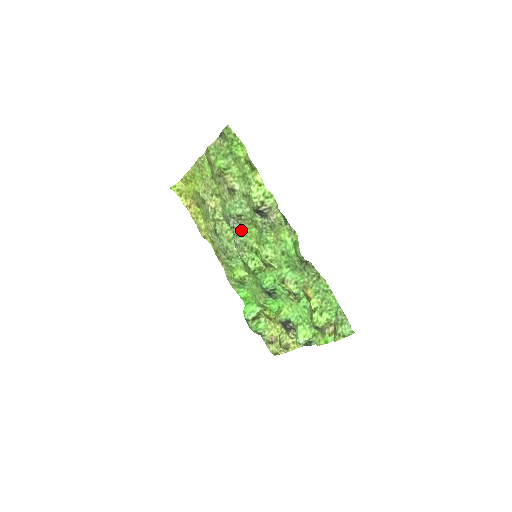
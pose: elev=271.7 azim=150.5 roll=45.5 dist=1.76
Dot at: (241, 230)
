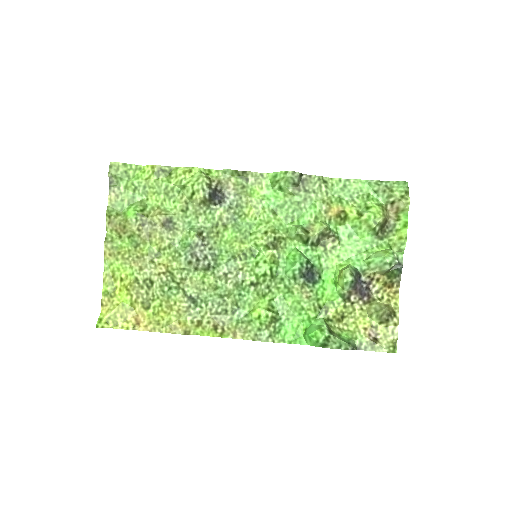
Dot at: (215, 252)
